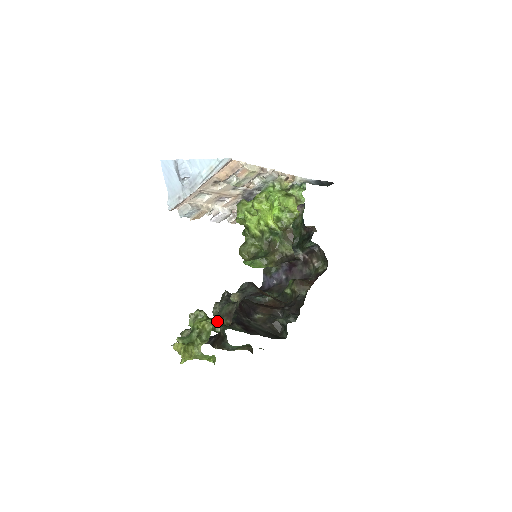
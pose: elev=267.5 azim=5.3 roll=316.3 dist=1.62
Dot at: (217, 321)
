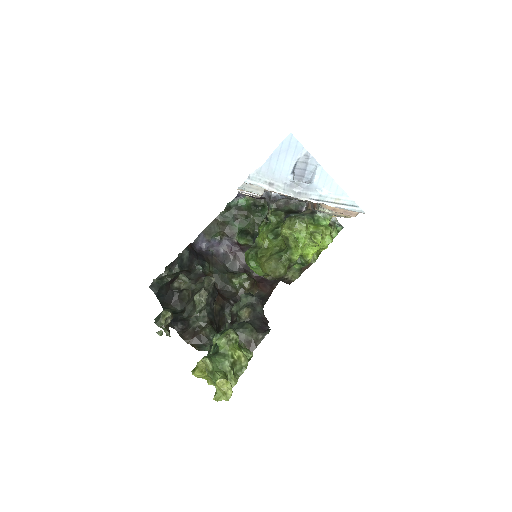
Dot at: occluded
